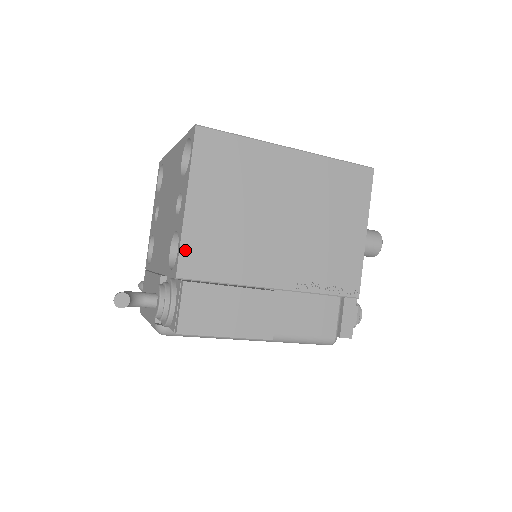
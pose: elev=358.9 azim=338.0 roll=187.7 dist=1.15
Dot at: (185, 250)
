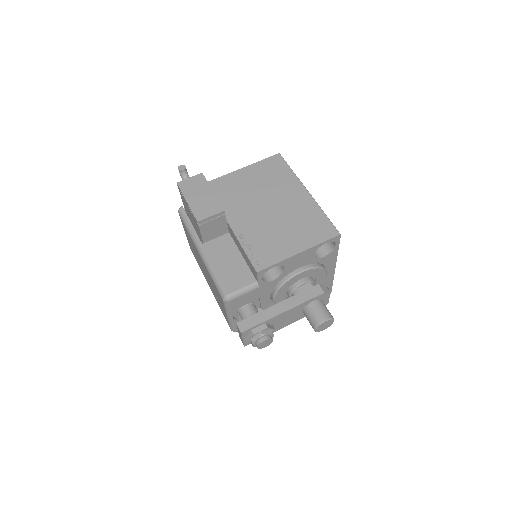
Dot at: (221, 179)
